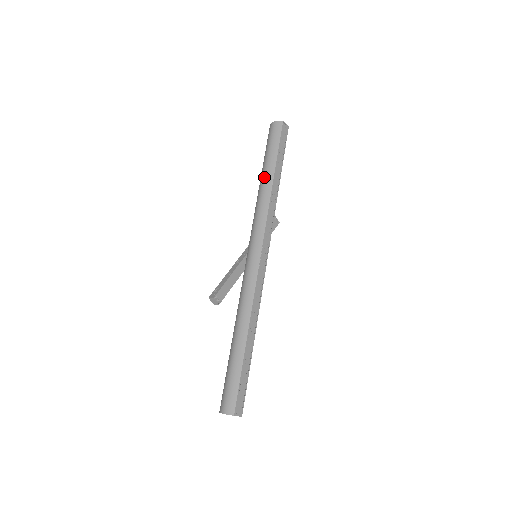
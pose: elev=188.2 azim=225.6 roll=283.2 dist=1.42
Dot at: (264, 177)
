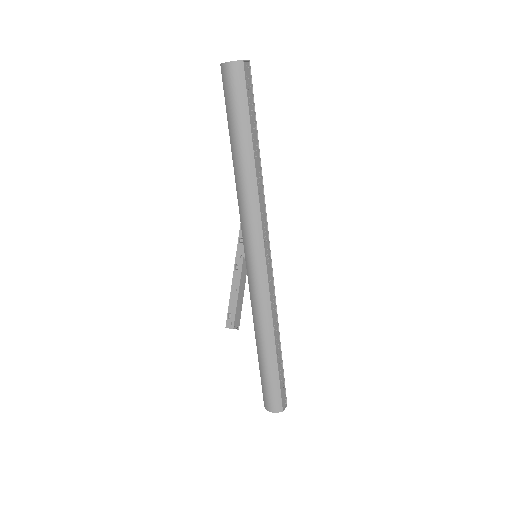
Dot at: (240, 158)
